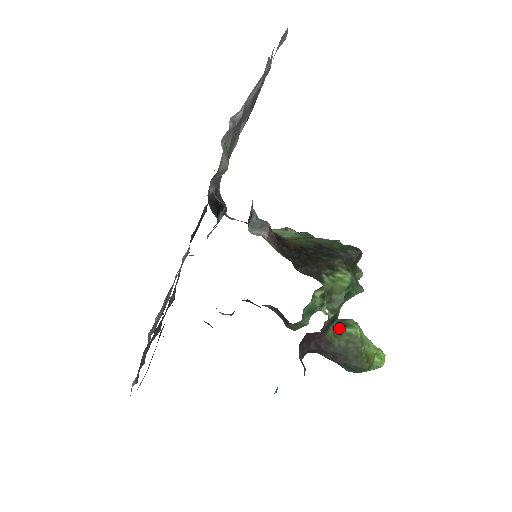
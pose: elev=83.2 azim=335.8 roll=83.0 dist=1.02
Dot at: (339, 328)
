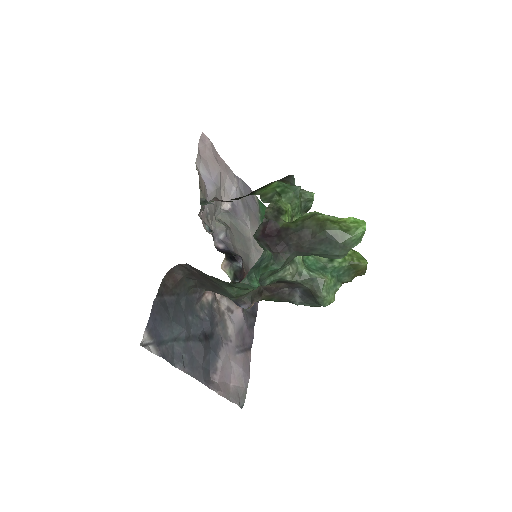
Dot at: (296, 220)
